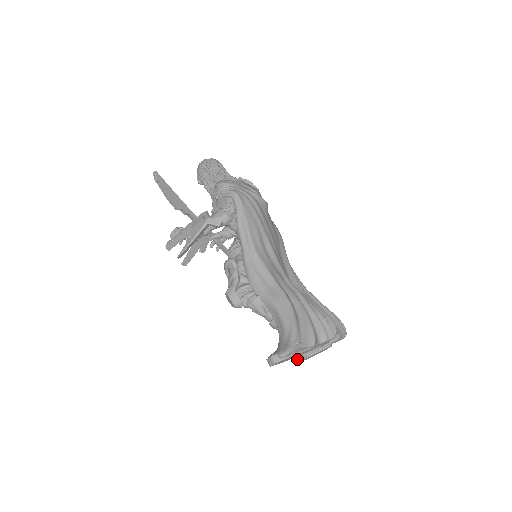
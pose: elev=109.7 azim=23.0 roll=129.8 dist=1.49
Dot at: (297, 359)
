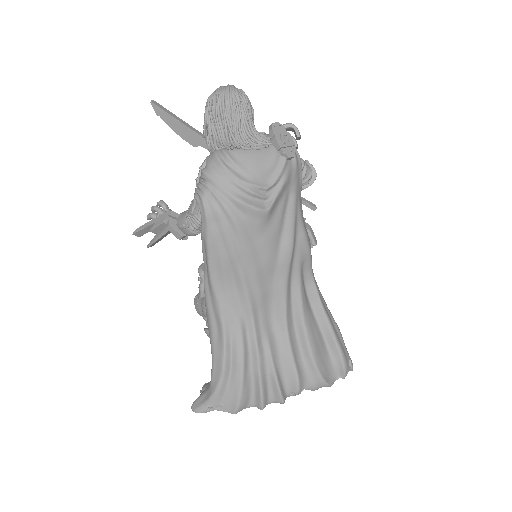
Dot at: occluded
